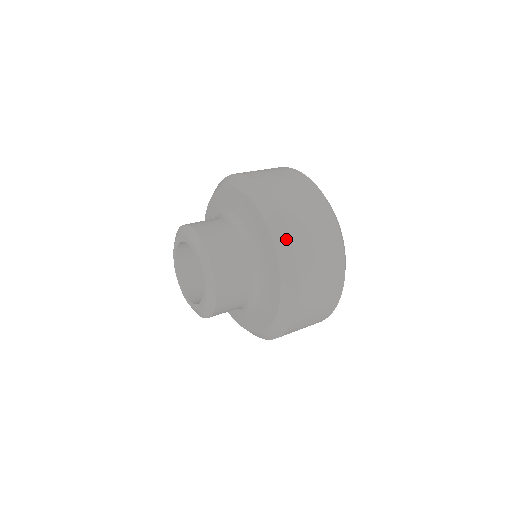
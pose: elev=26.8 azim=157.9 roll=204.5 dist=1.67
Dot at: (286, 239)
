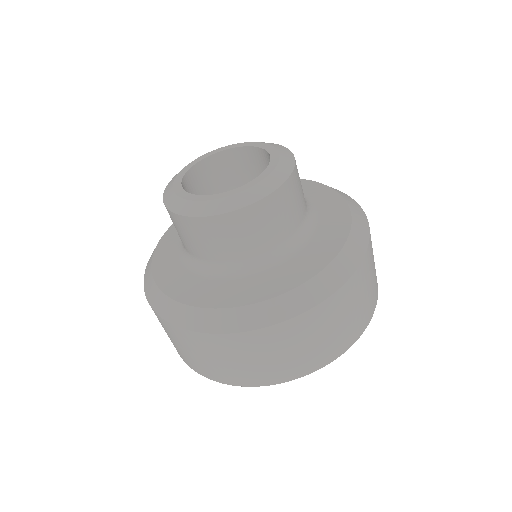
Dot at: (365, 222)
